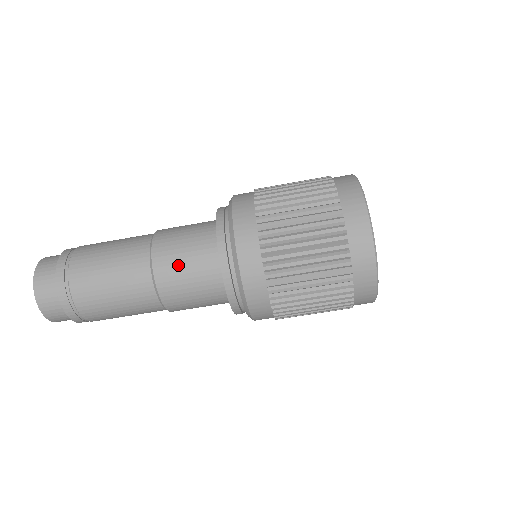
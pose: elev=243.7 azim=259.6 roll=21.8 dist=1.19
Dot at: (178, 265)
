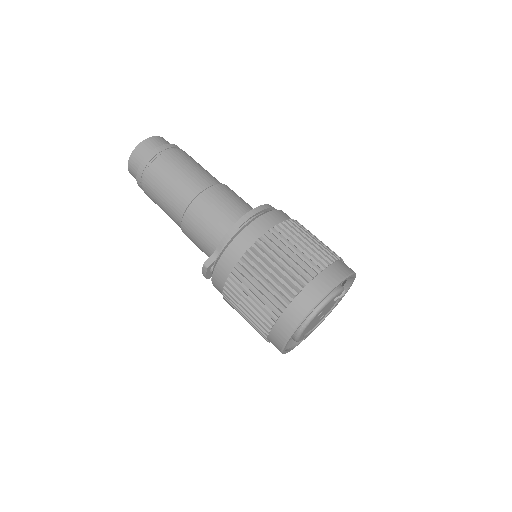
Dot at: occluded
